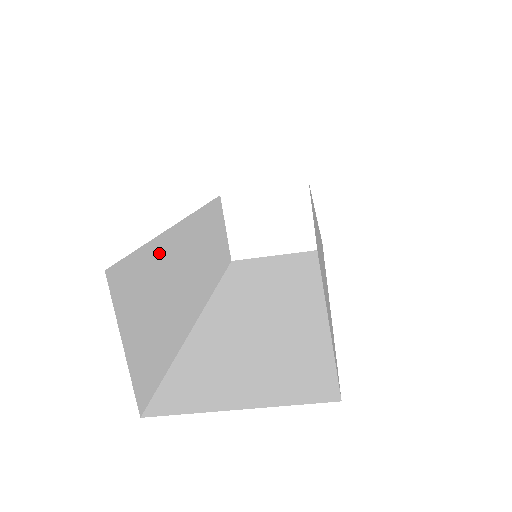
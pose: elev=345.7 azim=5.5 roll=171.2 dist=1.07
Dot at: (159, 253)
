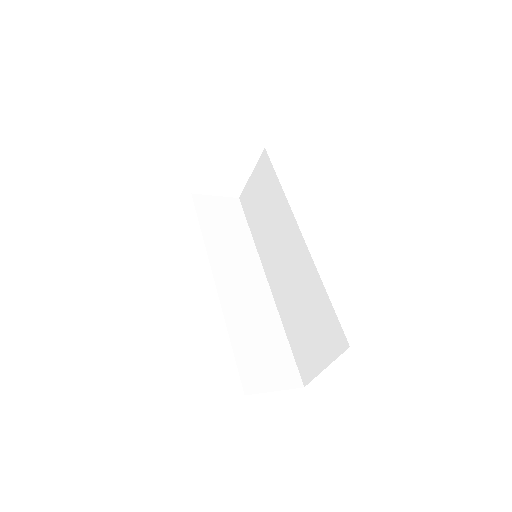
Dot at: (236, 333)
